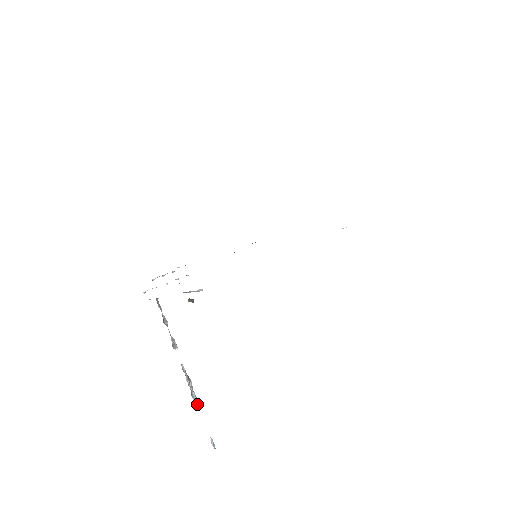
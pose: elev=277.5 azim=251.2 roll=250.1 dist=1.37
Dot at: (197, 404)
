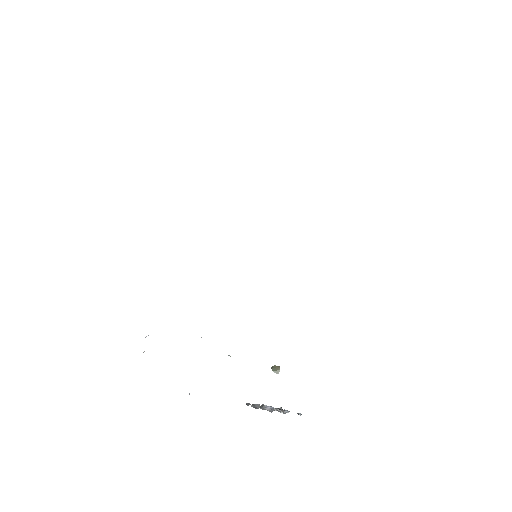
Dot at: occluded
